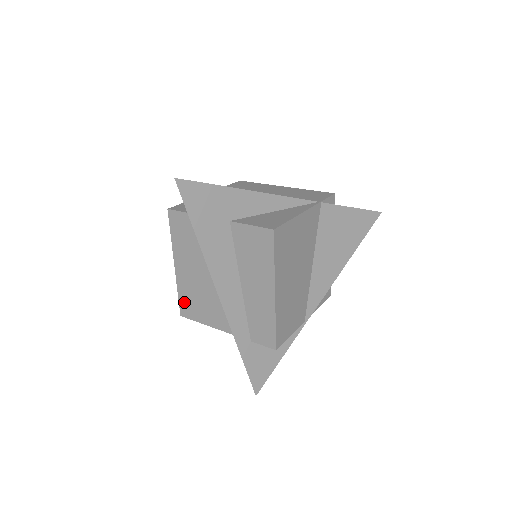
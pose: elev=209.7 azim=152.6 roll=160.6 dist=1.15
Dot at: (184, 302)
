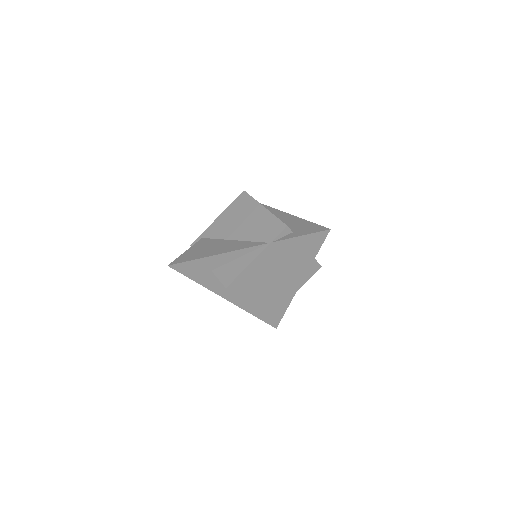
Dot at: occluded
